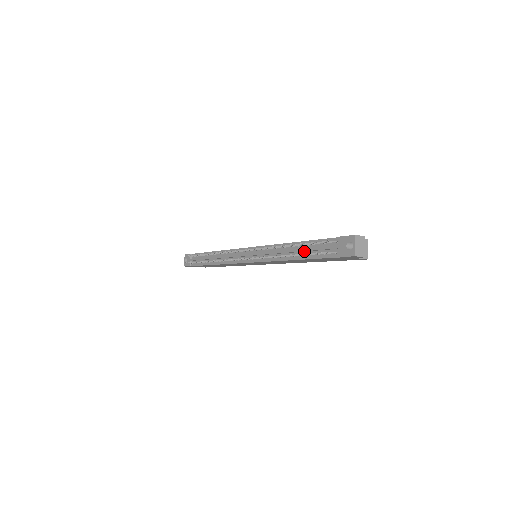
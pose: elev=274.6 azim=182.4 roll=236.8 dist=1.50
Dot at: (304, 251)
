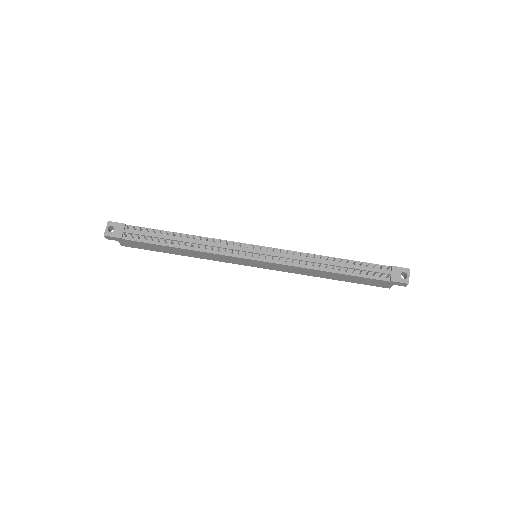
Dot at: occluded
